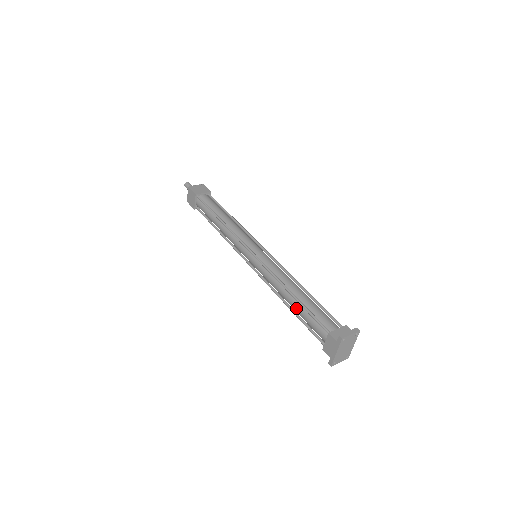
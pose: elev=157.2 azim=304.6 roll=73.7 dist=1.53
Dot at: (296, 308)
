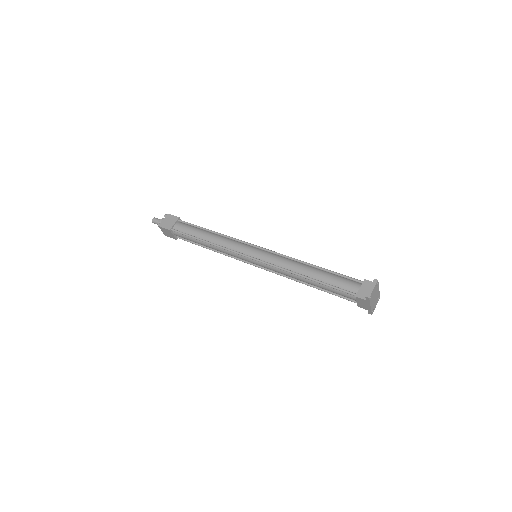
Dot at: (317, 286)
